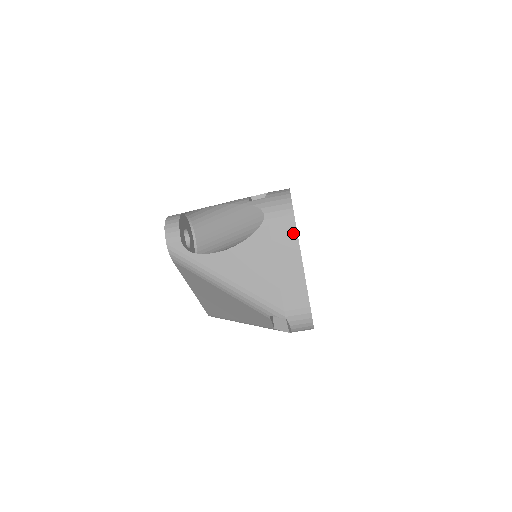
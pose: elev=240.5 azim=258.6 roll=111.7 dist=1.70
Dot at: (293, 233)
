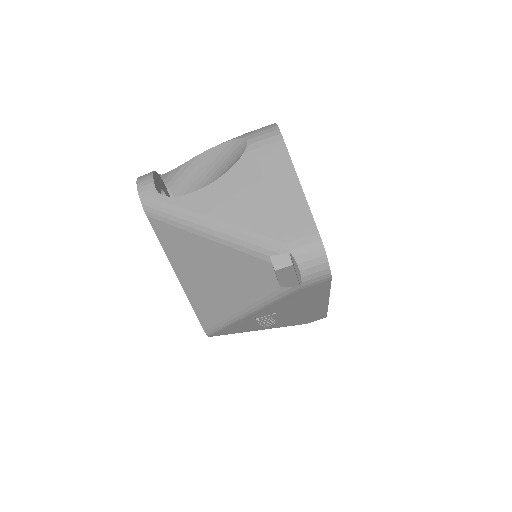
Dot at: (283, 152)
